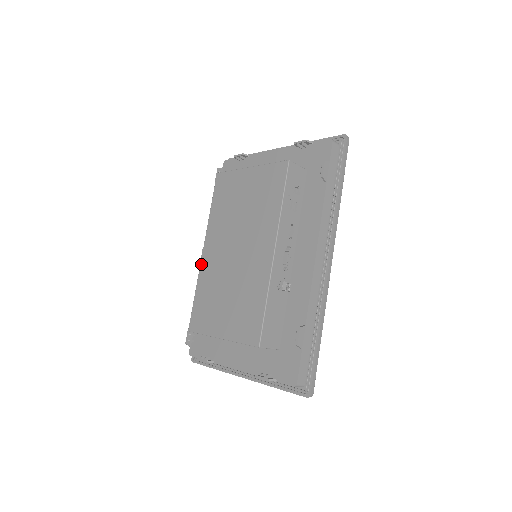
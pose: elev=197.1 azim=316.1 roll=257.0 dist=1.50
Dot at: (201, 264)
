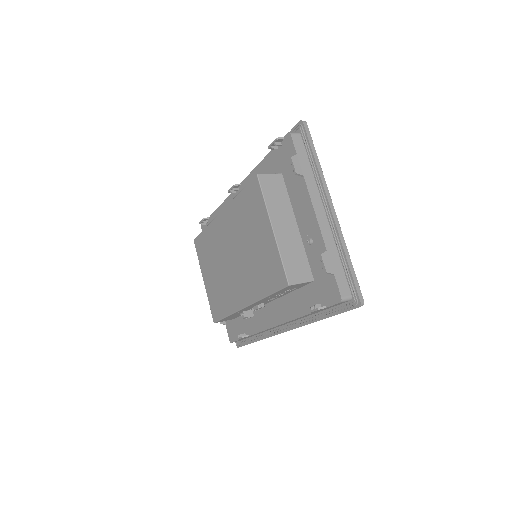
Dot at: (215, 219)
